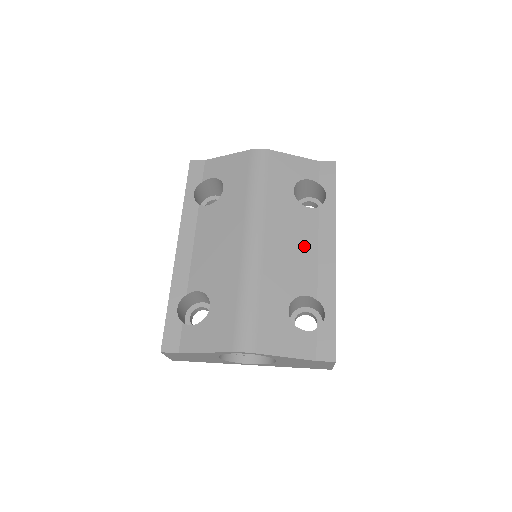
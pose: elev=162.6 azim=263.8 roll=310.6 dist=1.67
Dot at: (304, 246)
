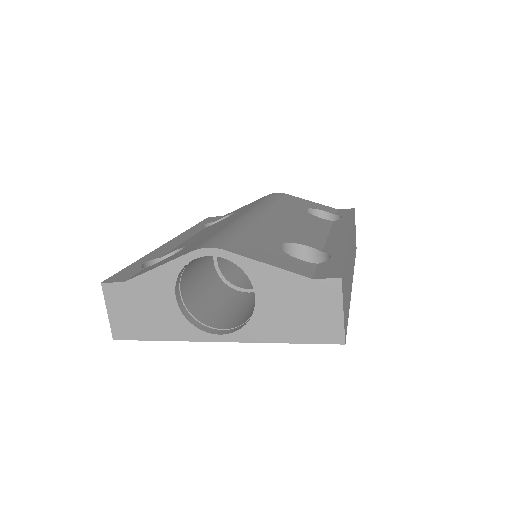
Dot at: (311, 228)
